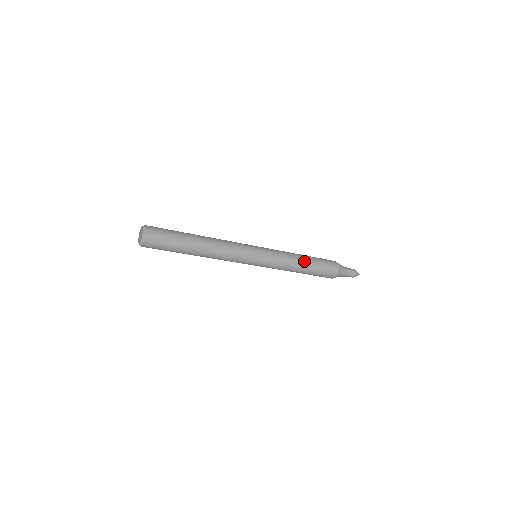
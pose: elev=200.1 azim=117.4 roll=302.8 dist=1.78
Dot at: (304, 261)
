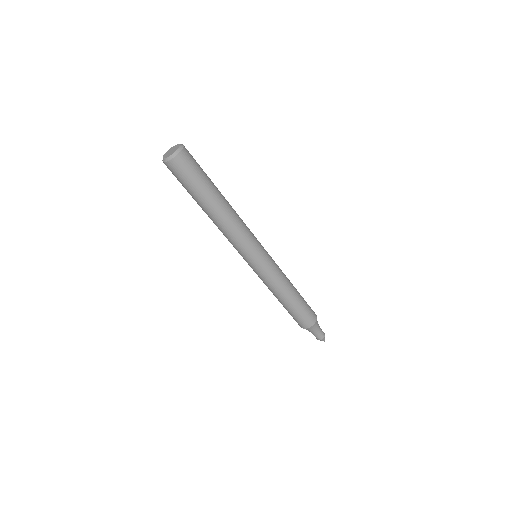
Dot at: occluded
